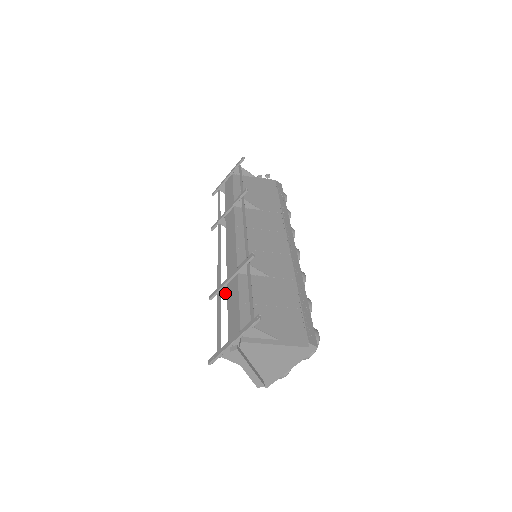
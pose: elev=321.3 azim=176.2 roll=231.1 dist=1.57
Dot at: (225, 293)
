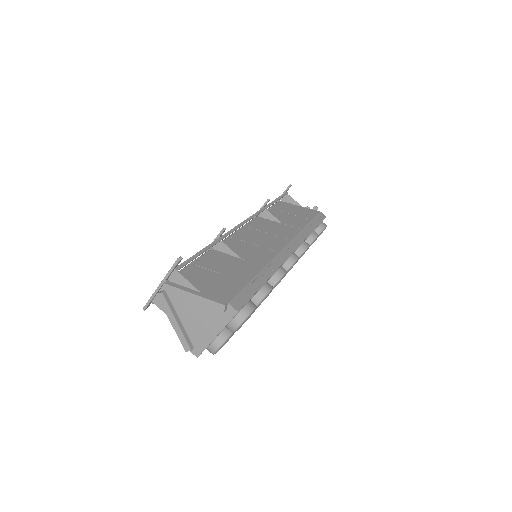
Dot at: occluded
